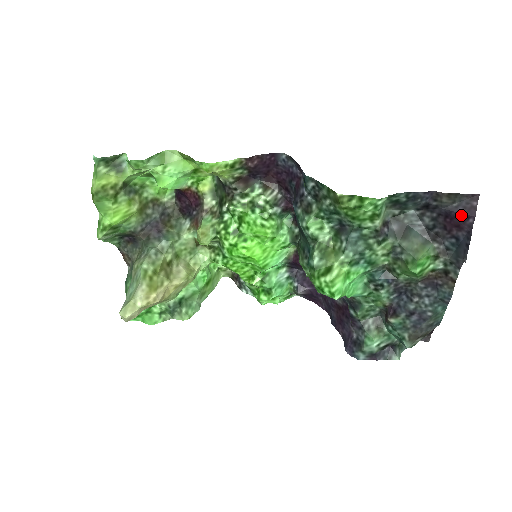
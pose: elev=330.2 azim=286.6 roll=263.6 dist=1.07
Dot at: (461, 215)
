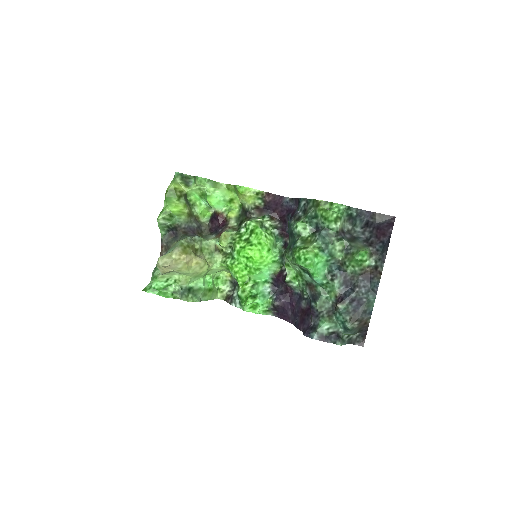
Dot at: (386, 227)
